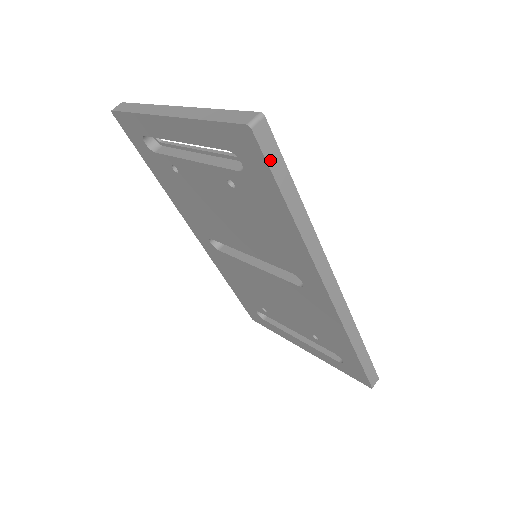
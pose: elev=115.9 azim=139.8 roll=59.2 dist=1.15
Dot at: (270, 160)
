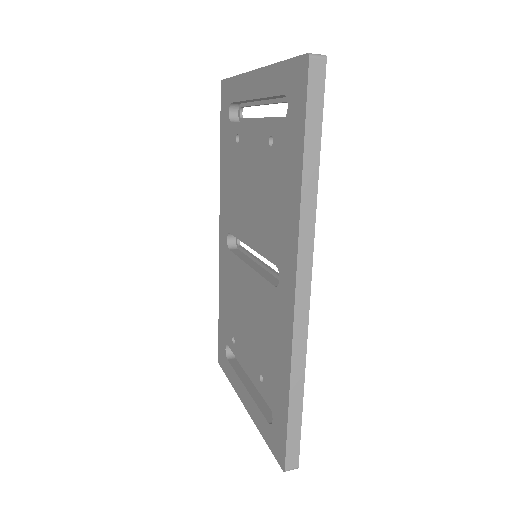
Dot at: (311, 99)
